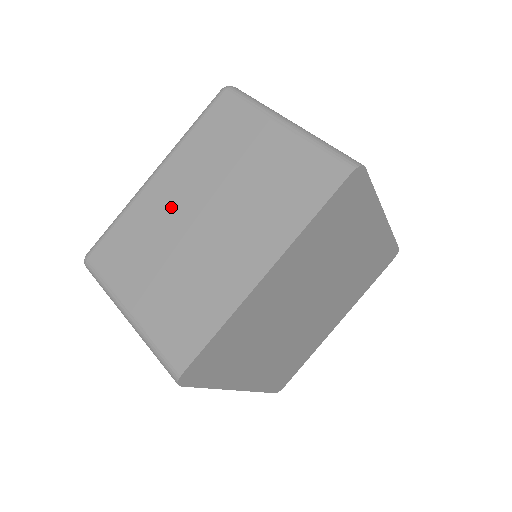
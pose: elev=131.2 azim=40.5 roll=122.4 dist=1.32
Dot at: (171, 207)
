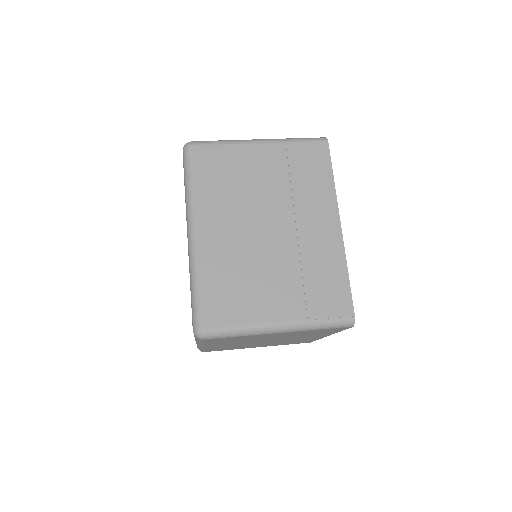
Dot at: (236, 240)
